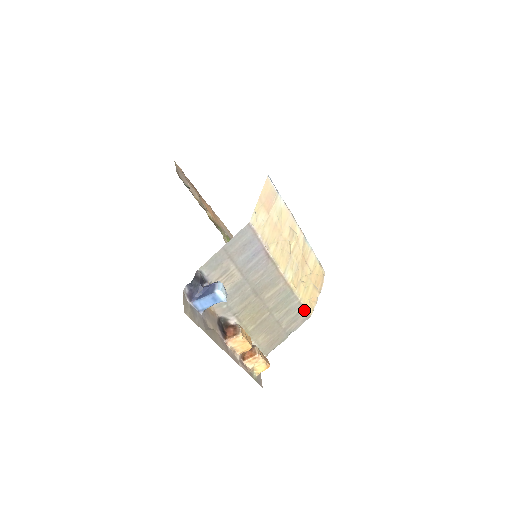
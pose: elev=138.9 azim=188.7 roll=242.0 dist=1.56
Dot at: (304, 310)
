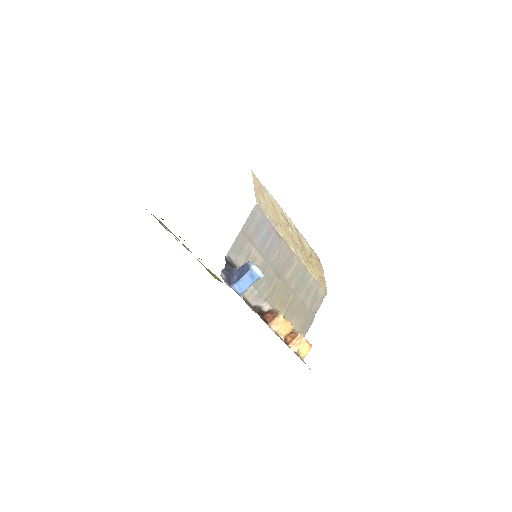
Dot at: (320, 287)
